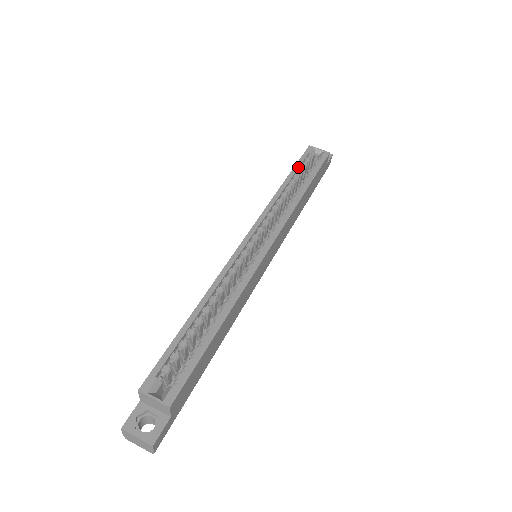
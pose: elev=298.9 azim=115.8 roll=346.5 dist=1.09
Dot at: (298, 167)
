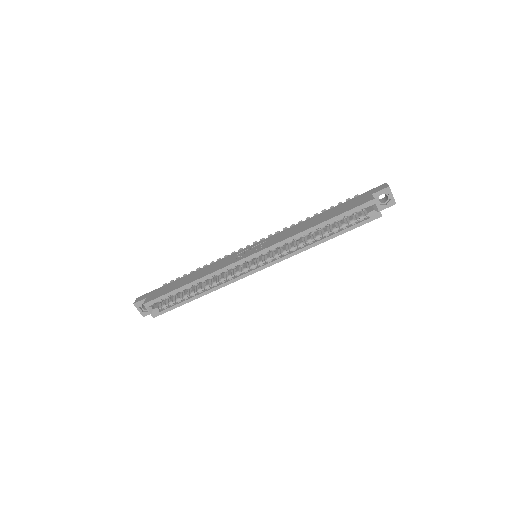
Dot at: (340, 218)
